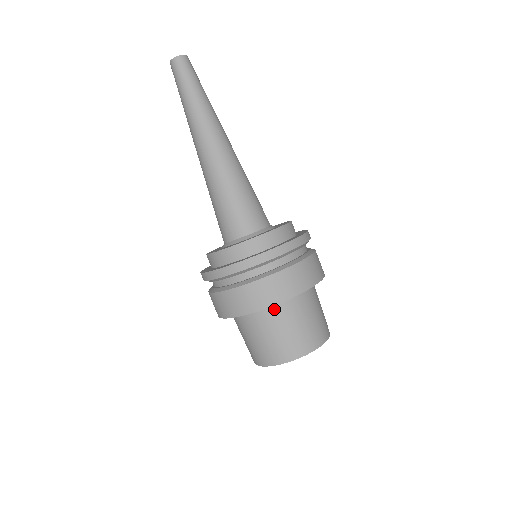
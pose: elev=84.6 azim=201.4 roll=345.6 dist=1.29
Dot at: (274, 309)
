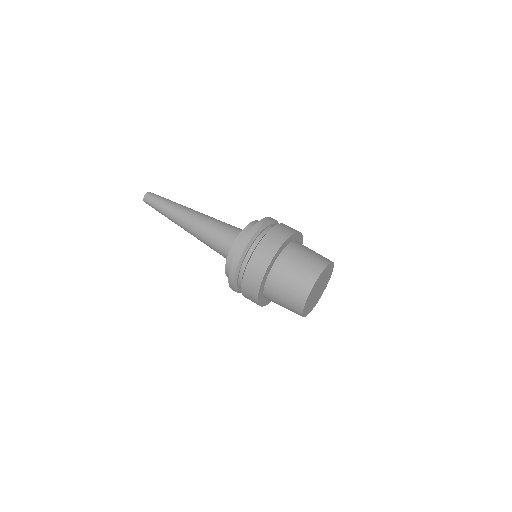
Dot at: (293, 245)
